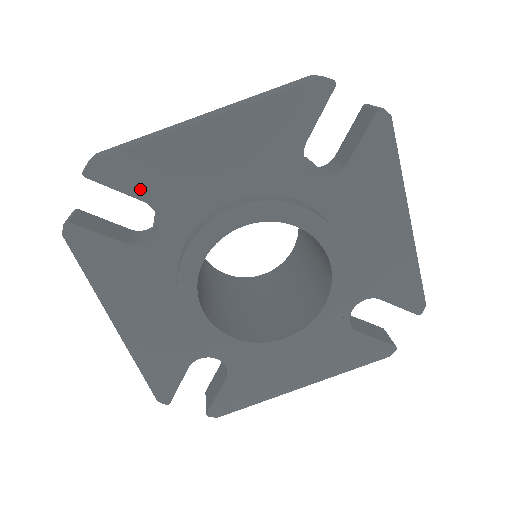
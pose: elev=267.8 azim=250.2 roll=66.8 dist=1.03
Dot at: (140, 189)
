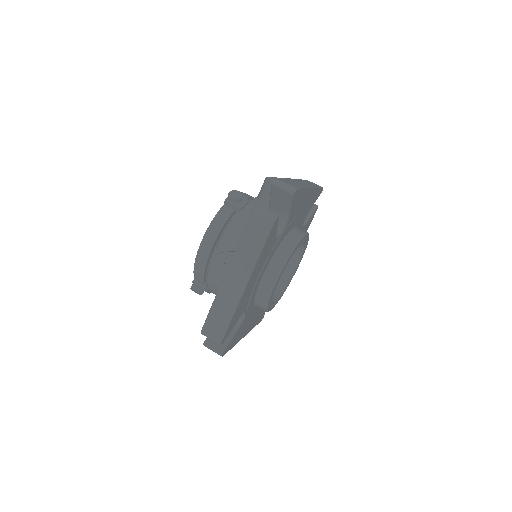
Dot at: (237, 320)
